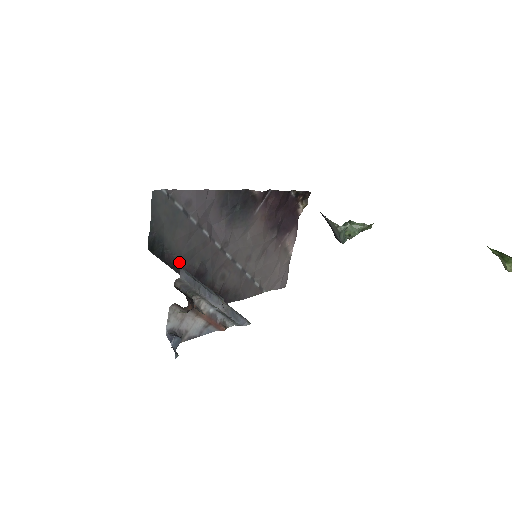
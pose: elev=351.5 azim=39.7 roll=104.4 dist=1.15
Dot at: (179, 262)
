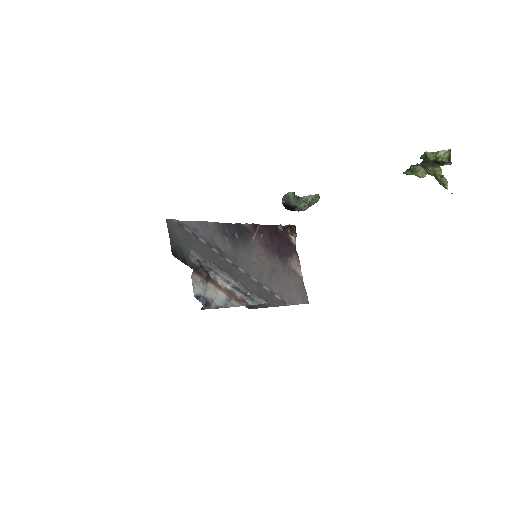
Dot at: occluded
